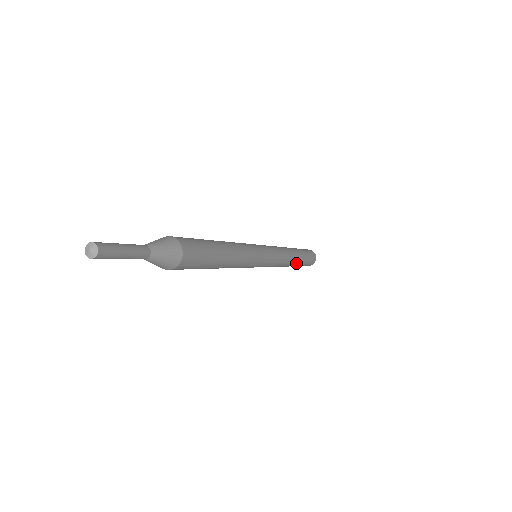
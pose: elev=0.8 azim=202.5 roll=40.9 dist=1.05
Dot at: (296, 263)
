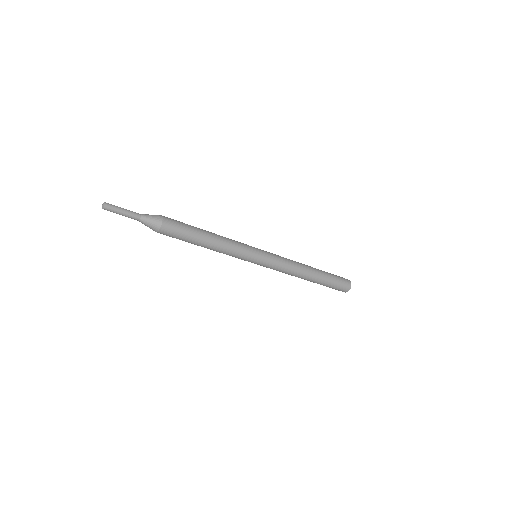
Dot at: (311, 280)
